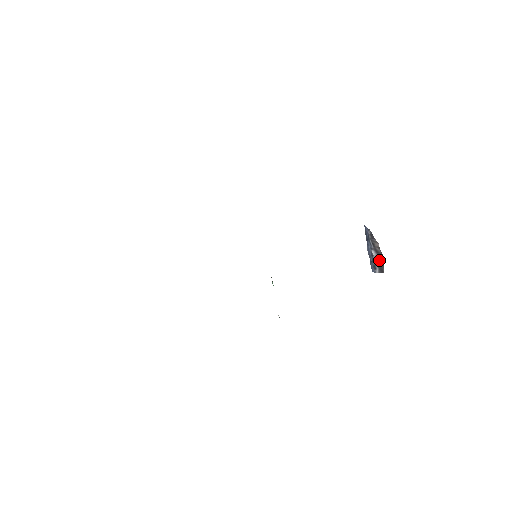
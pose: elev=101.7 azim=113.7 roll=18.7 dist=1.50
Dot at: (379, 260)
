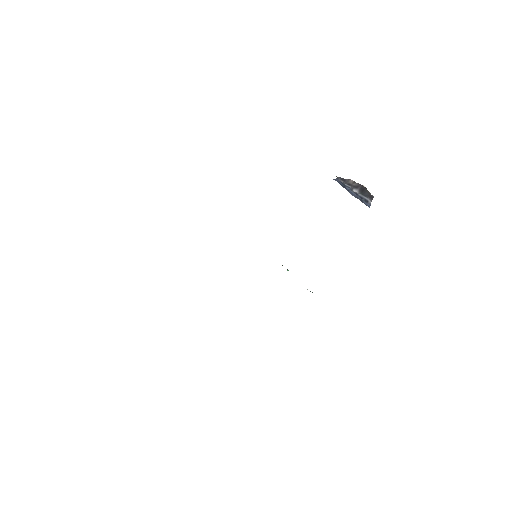
Dot at: (363, 191)
